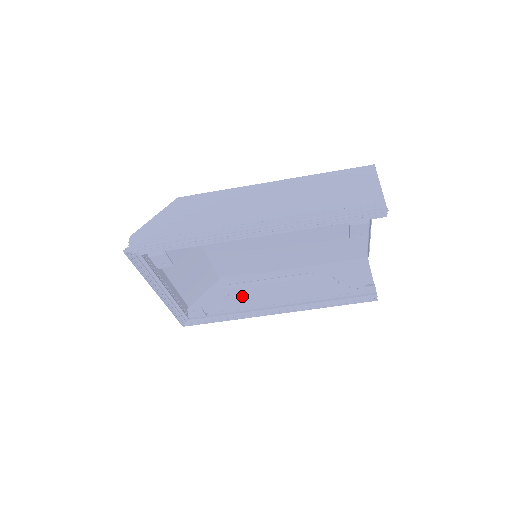
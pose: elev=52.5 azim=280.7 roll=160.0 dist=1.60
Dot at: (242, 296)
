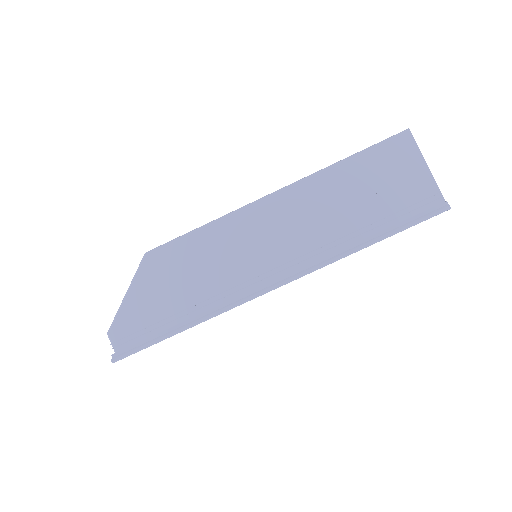
Dot at: occluded
